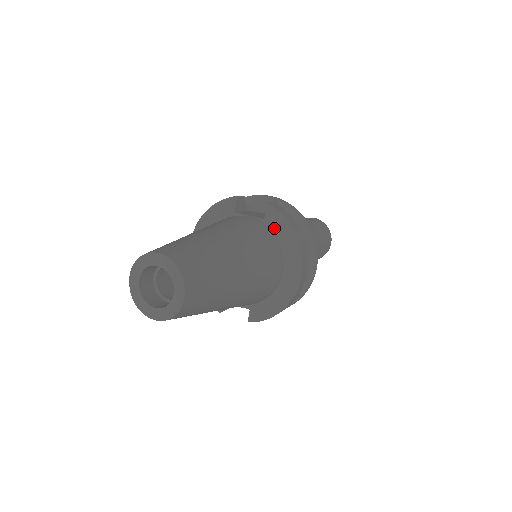
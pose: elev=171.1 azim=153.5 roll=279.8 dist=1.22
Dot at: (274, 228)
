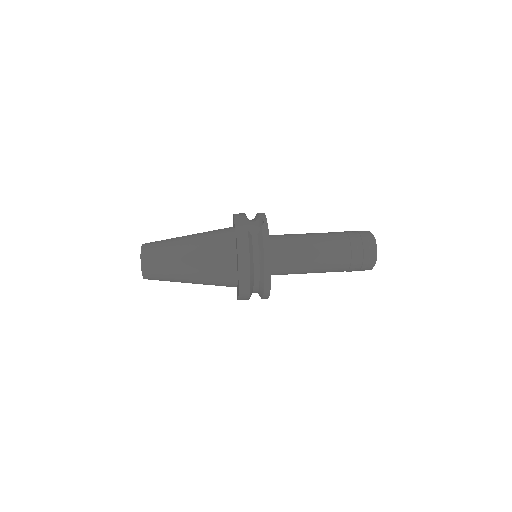
Dot at: occluded
